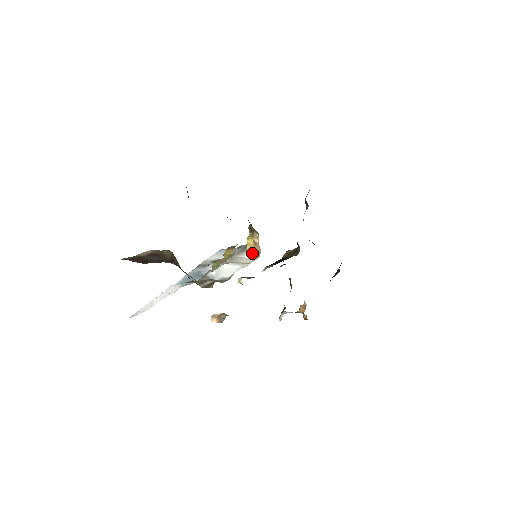
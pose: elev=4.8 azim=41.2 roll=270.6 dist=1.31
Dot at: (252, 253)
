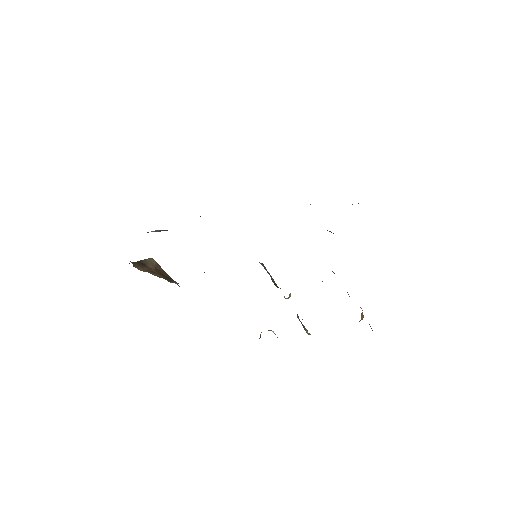
Dot at: occluded
